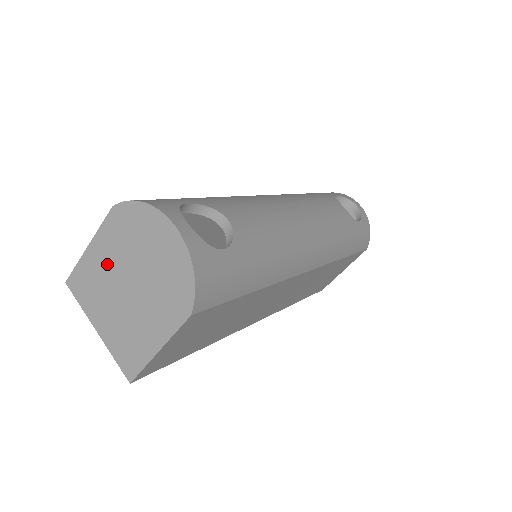
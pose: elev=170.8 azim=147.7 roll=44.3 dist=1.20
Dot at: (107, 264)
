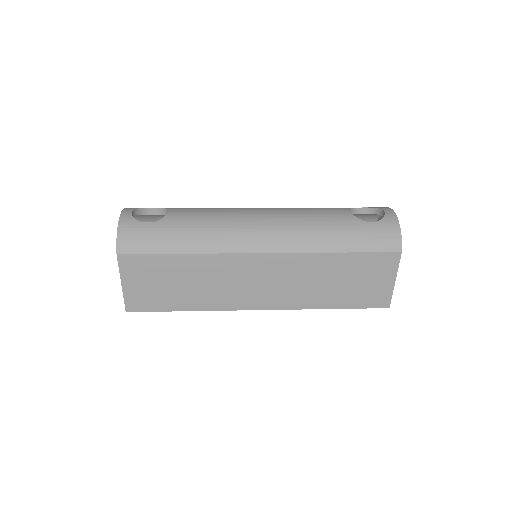
Dot at: occluded
